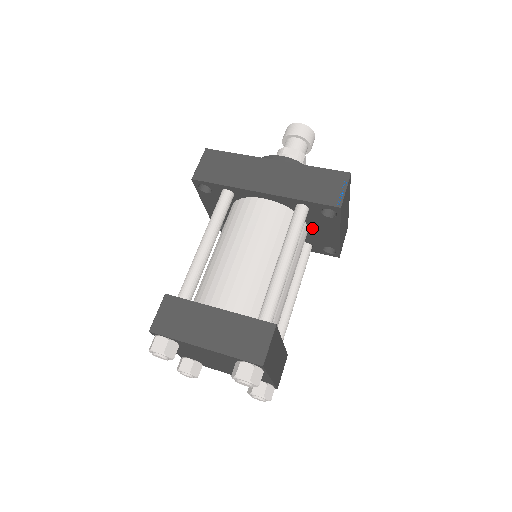
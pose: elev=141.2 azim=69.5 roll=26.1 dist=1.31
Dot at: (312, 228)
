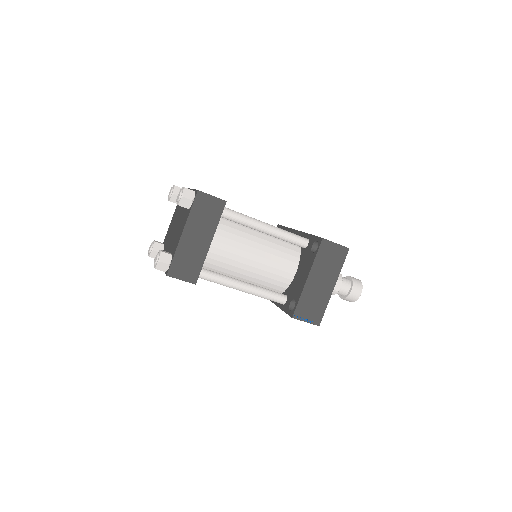
Dot at: (299, 271)
